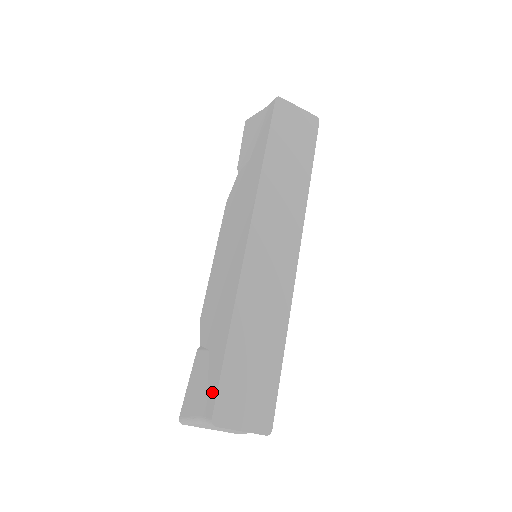
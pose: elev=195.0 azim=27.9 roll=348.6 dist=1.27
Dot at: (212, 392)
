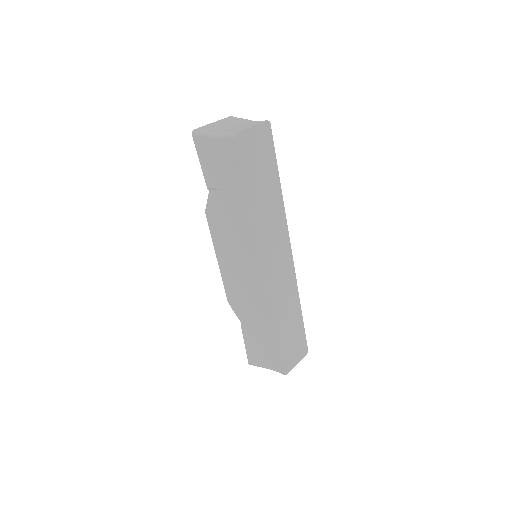
Dot at: (276, 360)
